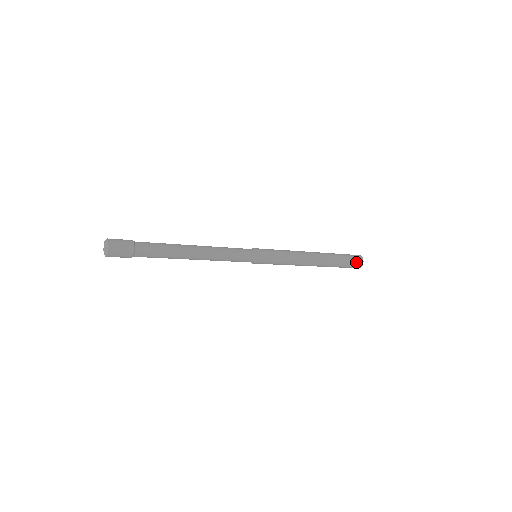
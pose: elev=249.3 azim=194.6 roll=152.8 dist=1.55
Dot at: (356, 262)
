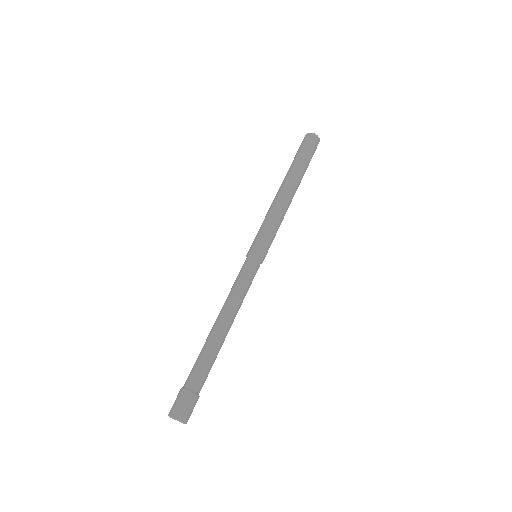
Dot at: (313, 144)
